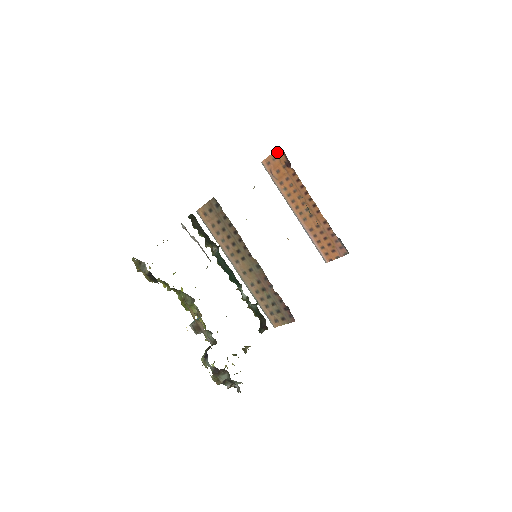
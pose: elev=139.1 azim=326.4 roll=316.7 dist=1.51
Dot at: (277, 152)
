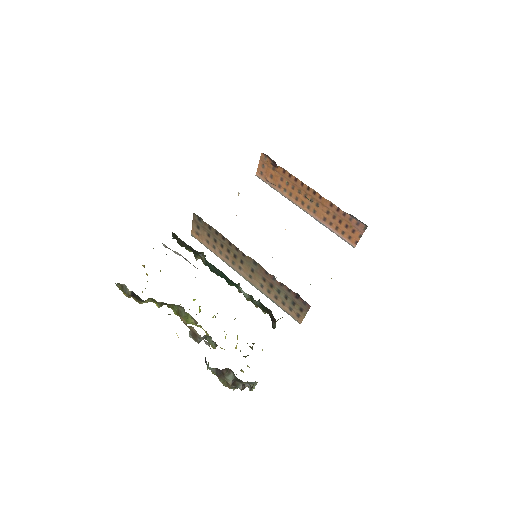
Dot at: (262, 158)
